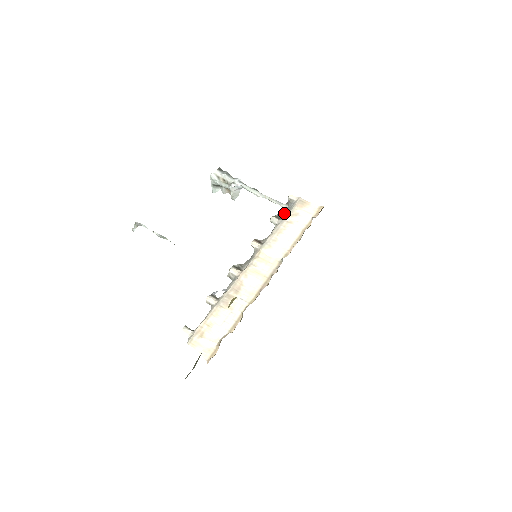
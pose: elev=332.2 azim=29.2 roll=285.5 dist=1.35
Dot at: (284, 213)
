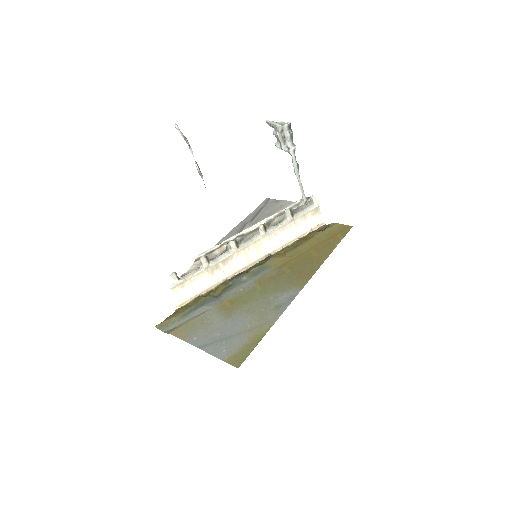
Dot at: (299, 210)
